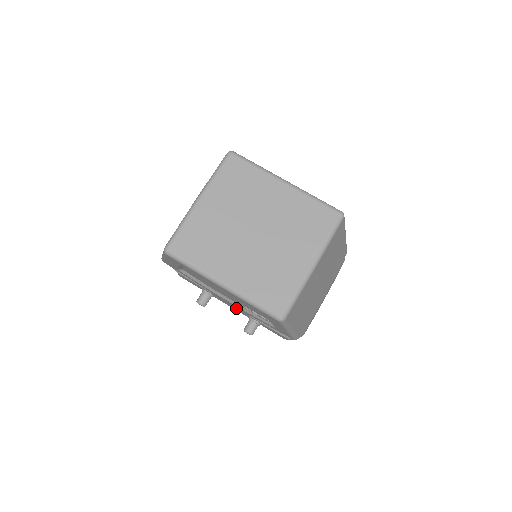
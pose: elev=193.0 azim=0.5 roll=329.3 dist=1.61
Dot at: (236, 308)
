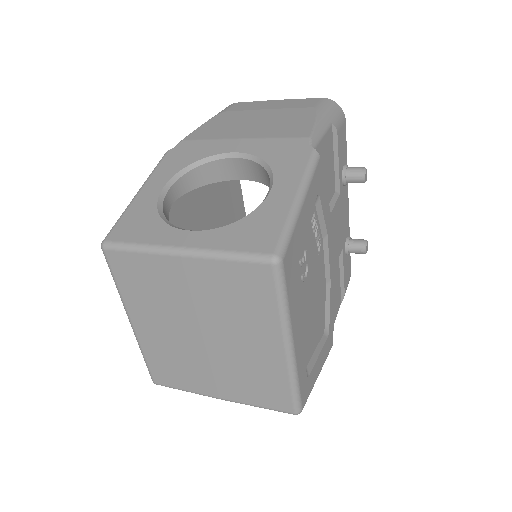
Dot at: occluded
